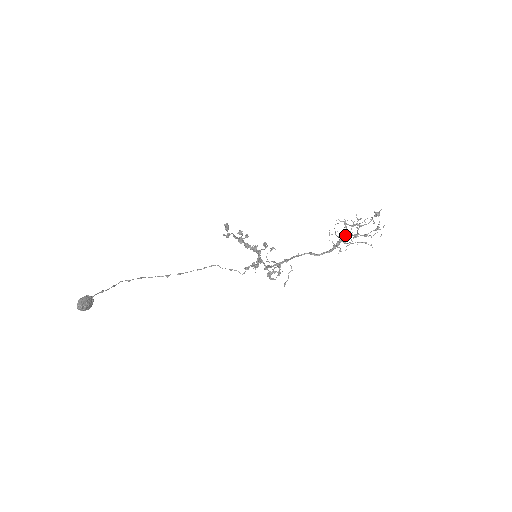
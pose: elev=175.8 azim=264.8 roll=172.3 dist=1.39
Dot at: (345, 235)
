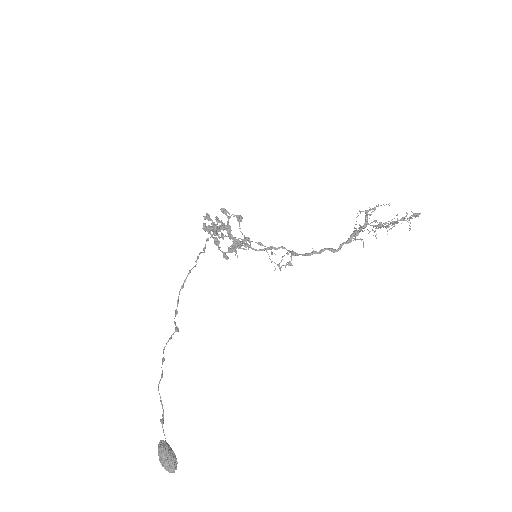
Dot at: (366, 226)
